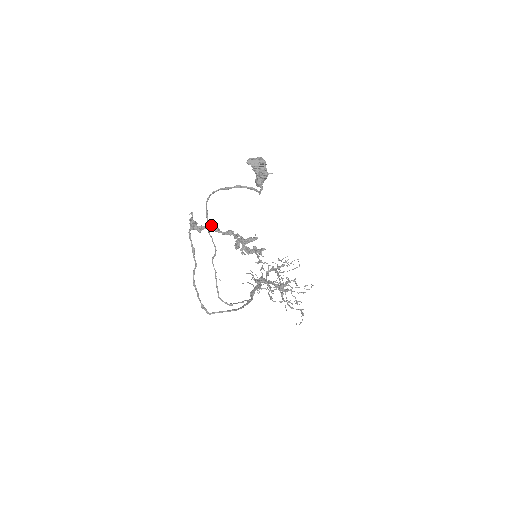
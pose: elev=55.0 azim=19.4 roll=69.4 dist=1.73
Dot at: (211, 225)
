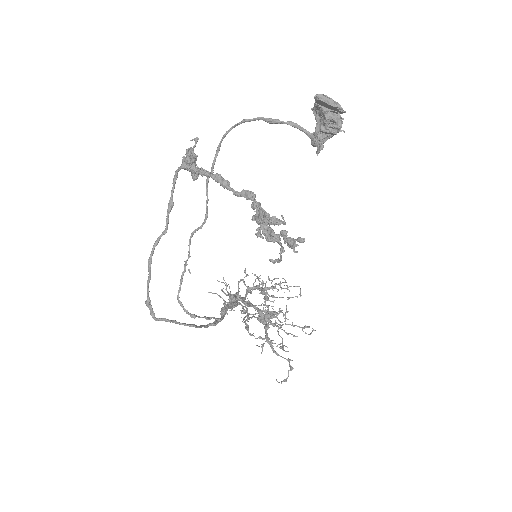
Dot at: occluded
